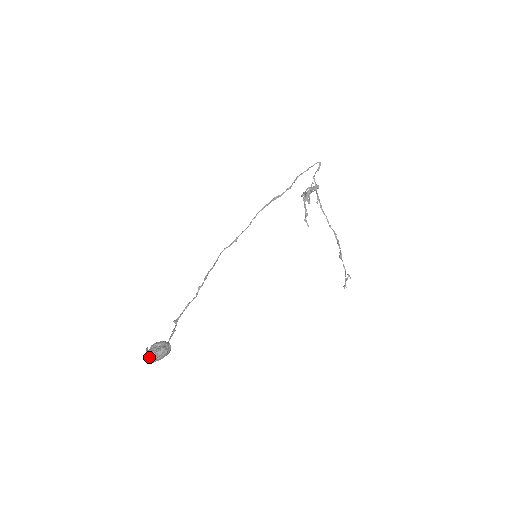
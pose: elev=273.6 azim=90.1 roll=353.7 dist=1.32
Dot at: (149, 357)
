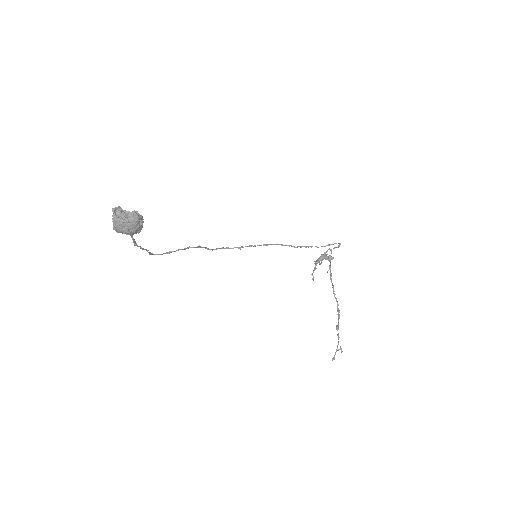
Dot at: (118, 213)
